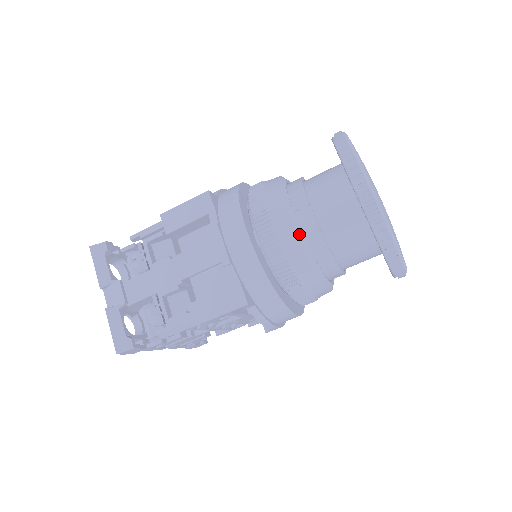
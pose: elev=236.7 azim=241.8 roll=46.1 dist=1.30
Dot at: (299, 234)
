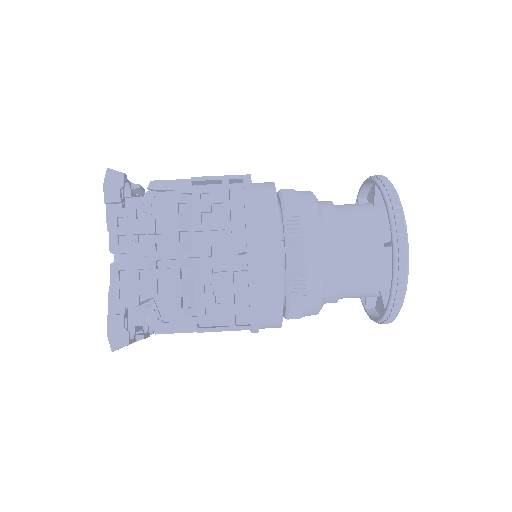
Dot at: occluded
